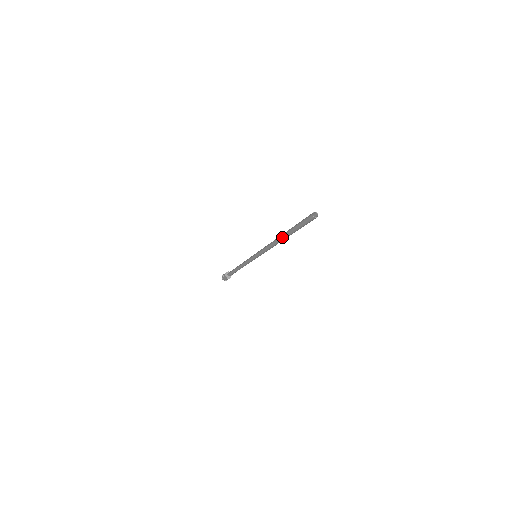
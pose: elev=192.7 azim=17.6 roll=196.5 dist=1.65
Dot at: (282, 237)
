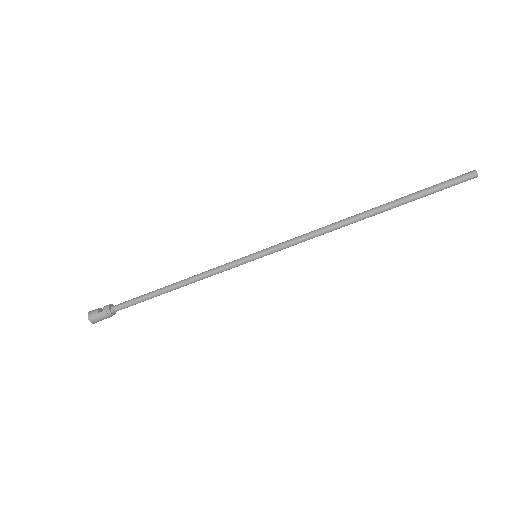
Dot at: (374, 211)
